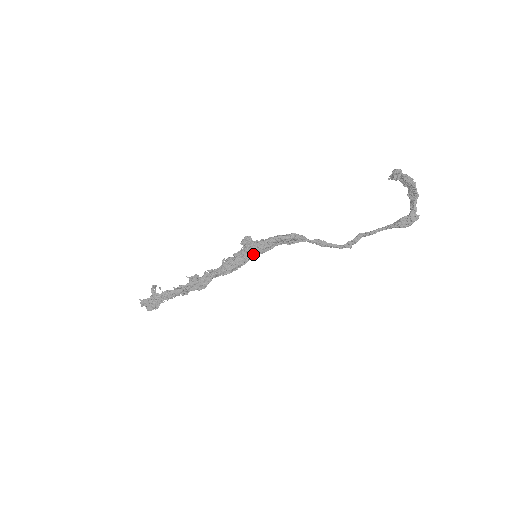
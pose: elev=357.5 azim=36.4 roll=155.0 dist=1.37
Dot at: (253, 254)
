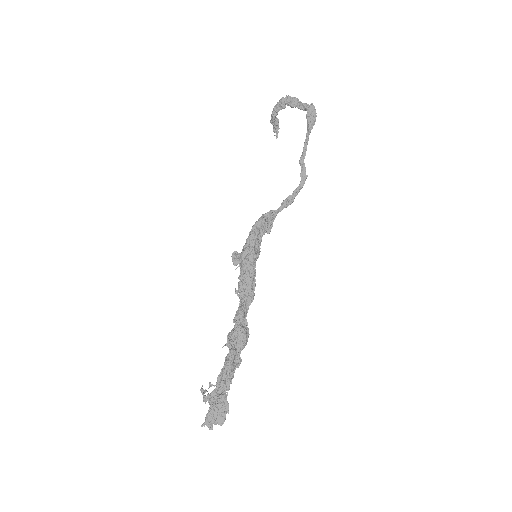
Dot at: (252, 256)
